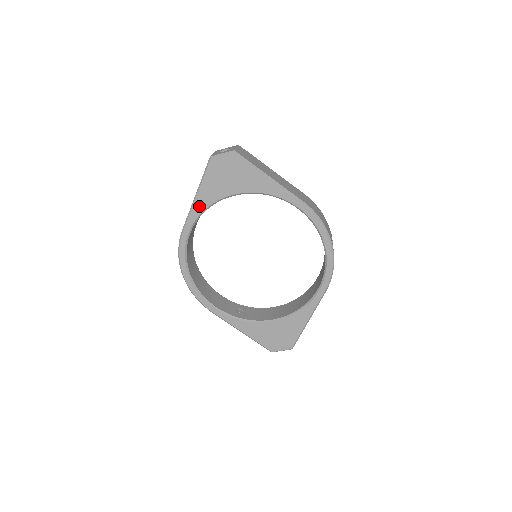
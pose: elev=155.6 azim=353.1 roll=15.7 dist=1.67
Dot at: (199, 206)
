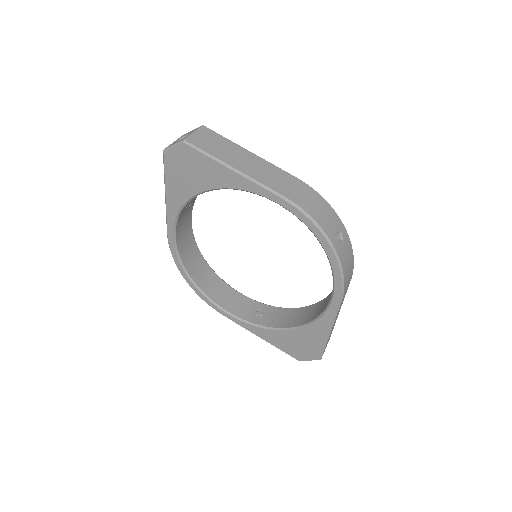
Dot at: (172, 207)
